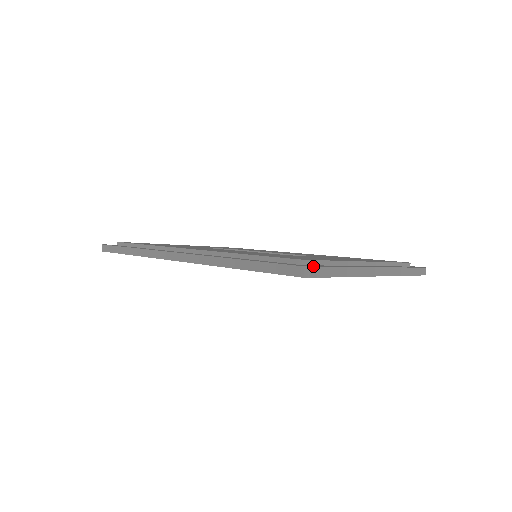
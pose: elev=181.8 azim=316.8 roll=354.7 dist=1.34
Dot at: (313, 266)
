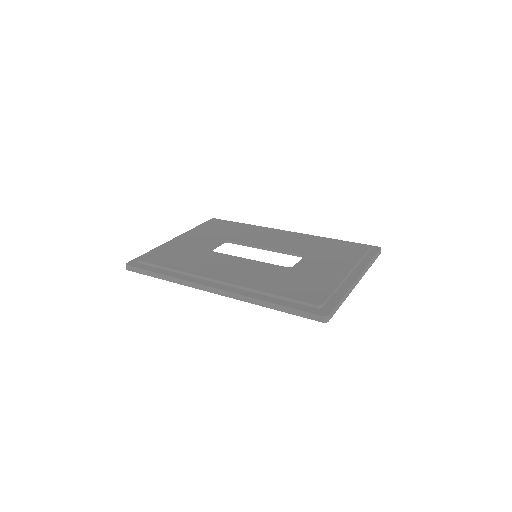
Dot at: (329, 312)
